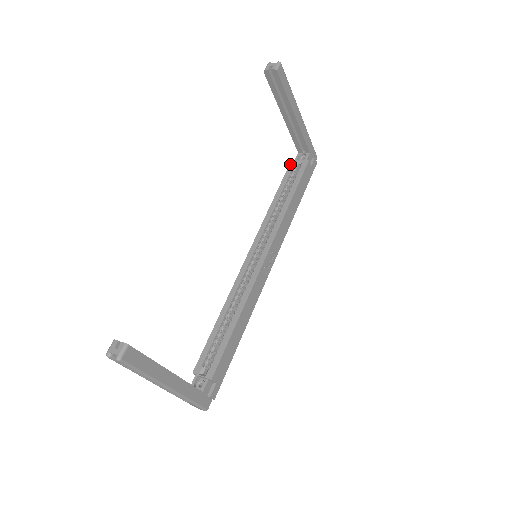
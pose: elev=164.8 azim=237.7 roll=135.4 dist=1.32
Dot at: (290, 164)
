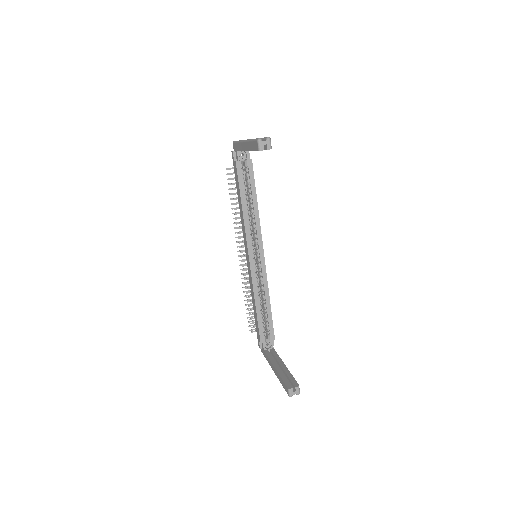
Dot at: (237, 166)
